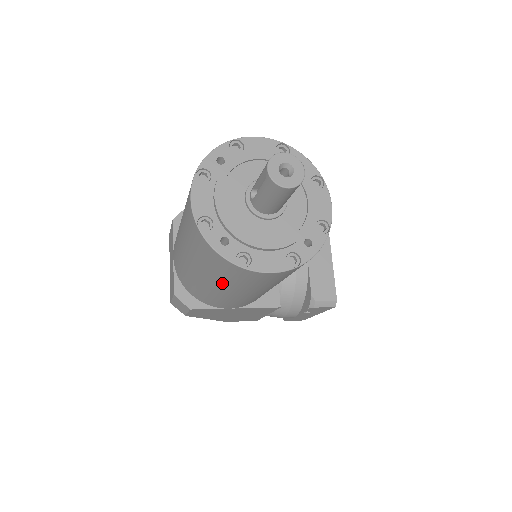
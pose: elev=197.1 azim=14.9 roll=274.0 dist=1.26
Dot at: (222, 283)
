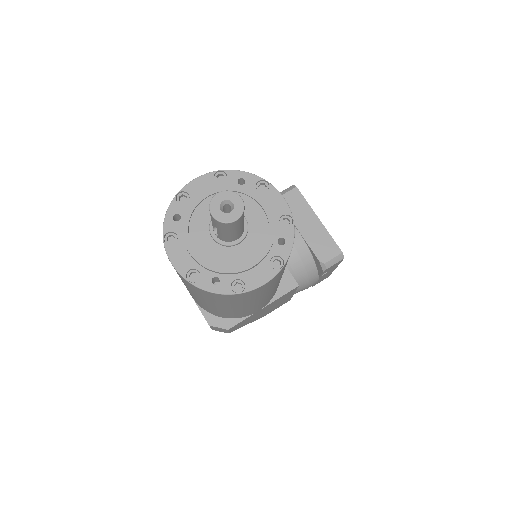
Dot at: (236, 305)
